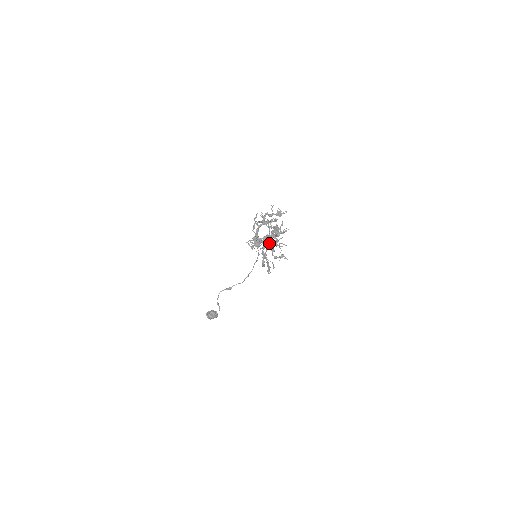
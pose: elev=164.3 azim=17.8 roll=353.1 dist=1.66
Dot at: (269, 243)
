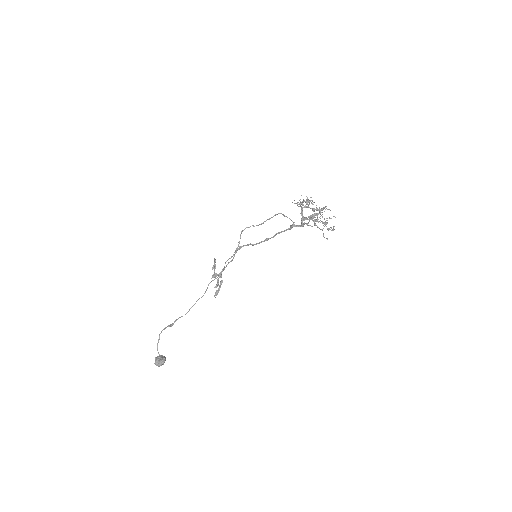
Dot at: (316, 221)
